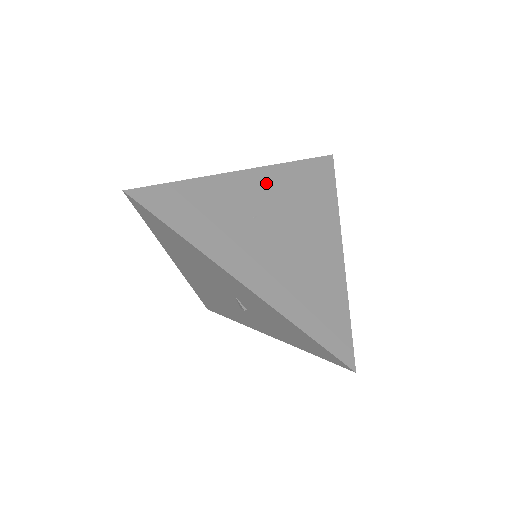
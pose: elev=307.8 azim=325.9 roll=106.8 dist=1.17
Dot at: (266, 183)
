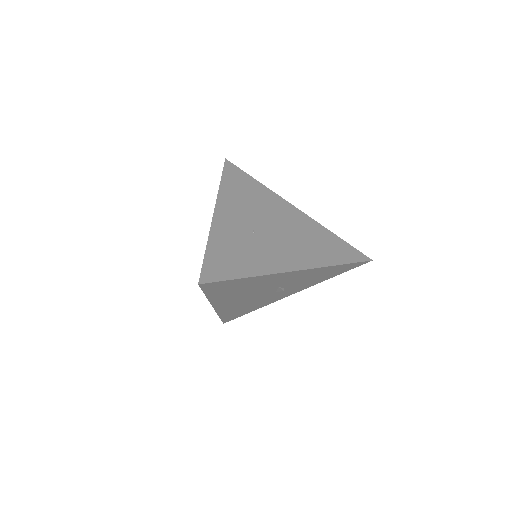
Dot at: (230, 208)
